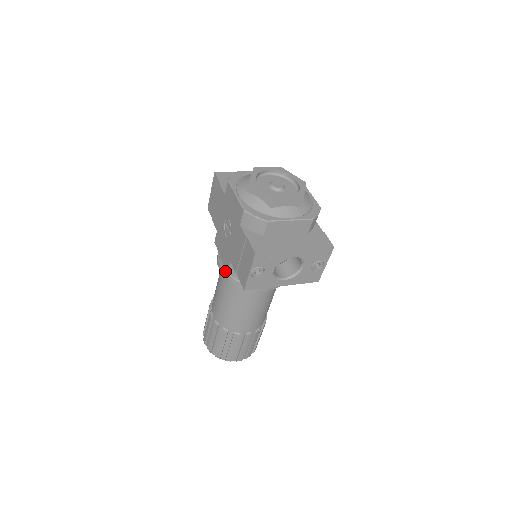
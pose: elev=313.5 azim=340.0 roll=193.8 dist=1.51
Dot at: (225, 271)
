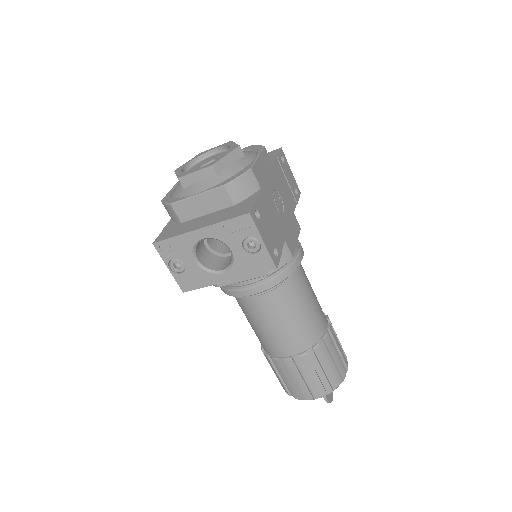
Dot at: occluded
